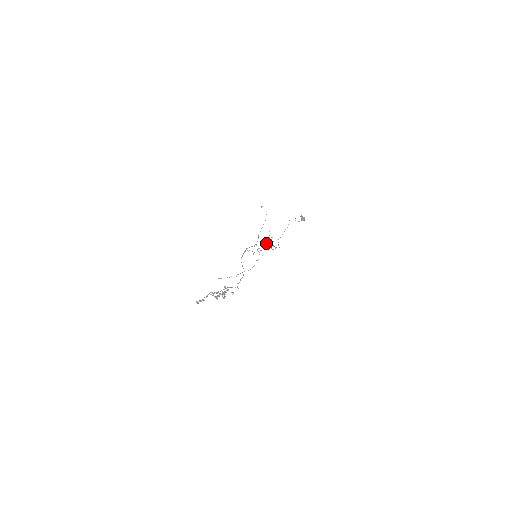
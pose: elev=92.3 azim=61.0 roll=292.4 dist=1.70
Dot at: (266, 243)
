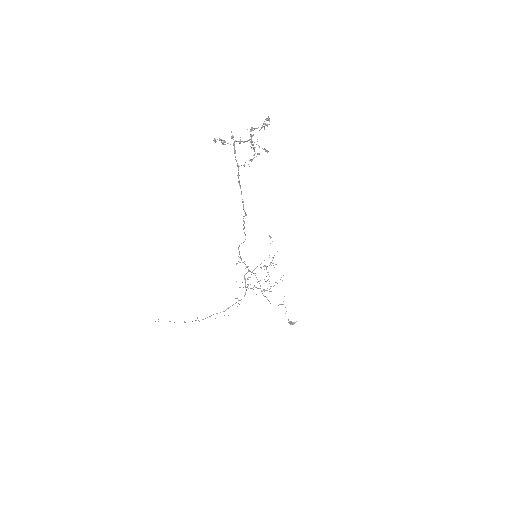
Dot at: occluded
